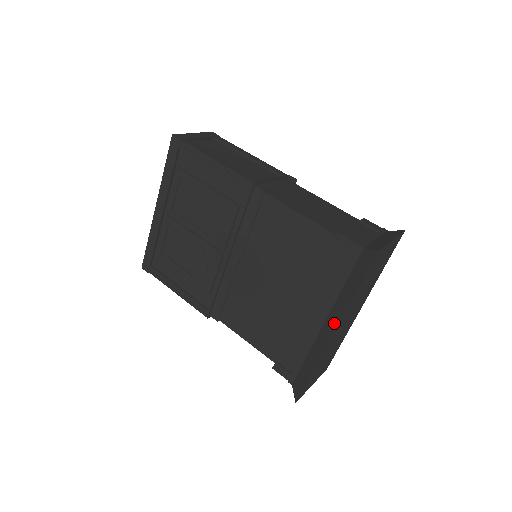
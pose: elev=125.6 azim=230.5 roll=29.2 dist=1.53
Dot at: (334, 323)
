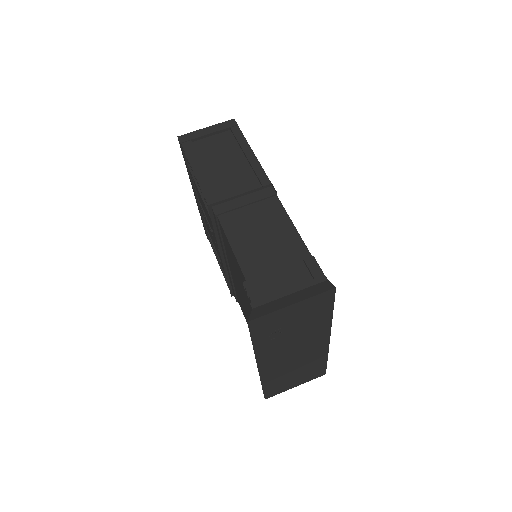
Dot at: occluded
